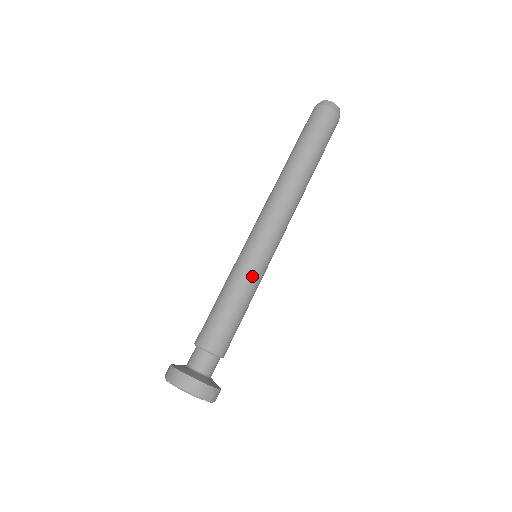
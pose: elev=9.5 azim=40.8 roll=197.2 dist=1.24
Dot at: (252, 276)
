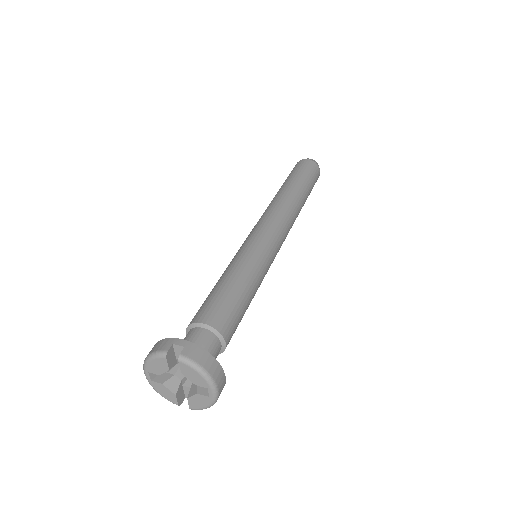
Dot at: (238, 257)
